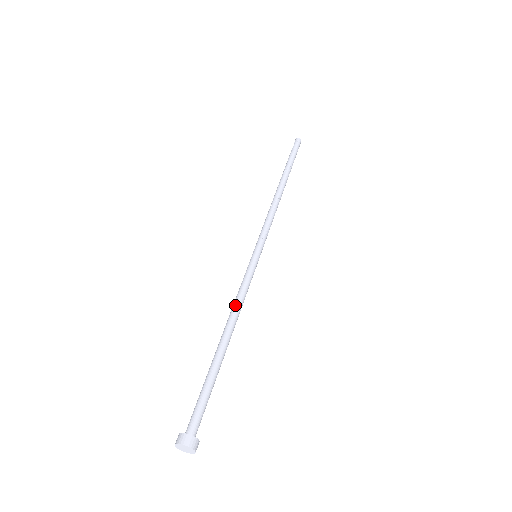
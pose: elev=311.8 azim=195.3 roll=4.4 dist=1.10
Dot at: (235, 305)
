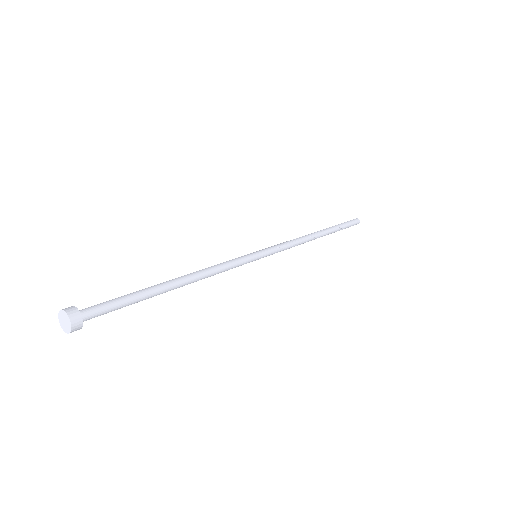
Dot at: (205, 268)
